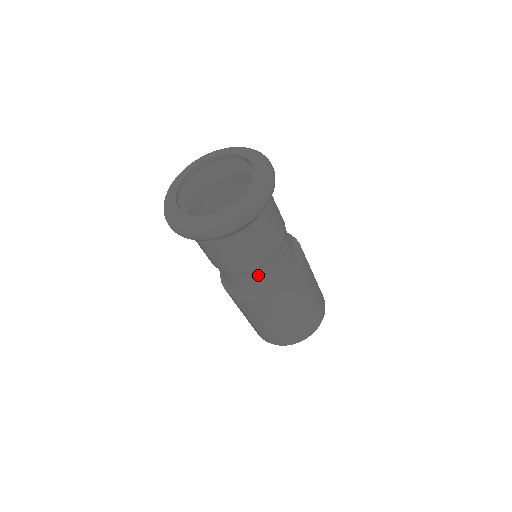
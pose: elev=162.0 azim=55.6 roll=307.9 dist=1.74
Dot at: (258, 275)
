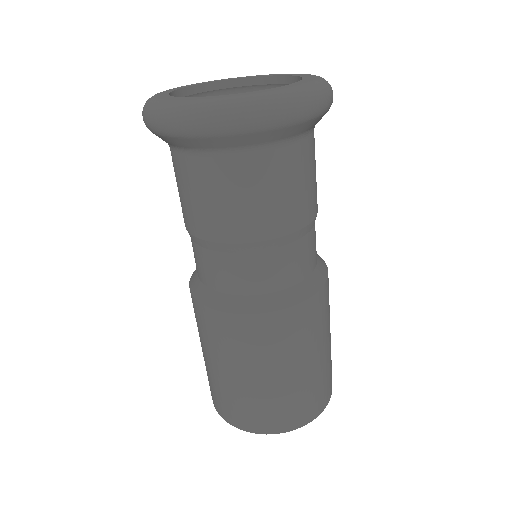
Dot at: (294, 252)
